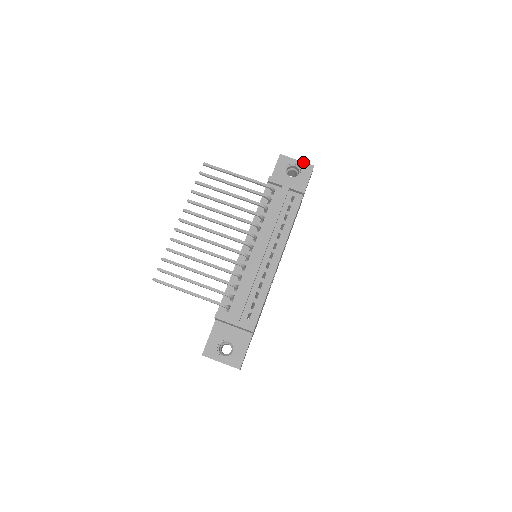
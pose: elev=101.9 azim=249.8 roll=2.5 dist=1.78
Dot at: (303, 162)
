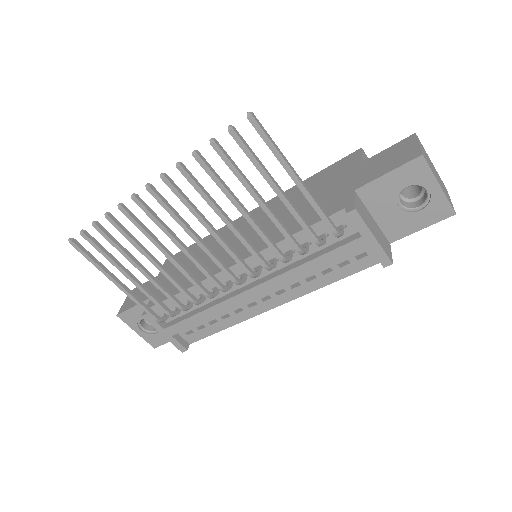
Dot at: (445, 196)
